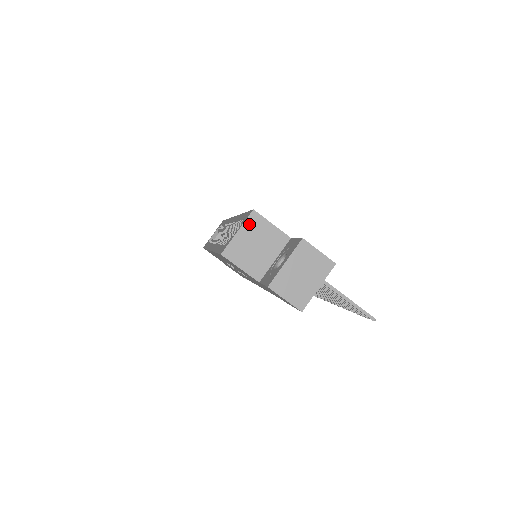
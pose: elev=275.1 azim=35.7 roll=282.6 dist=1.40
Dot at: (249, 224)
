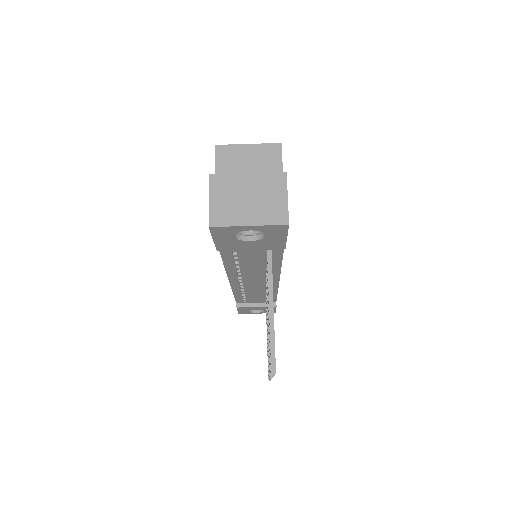
Dot at: (265, 149)
